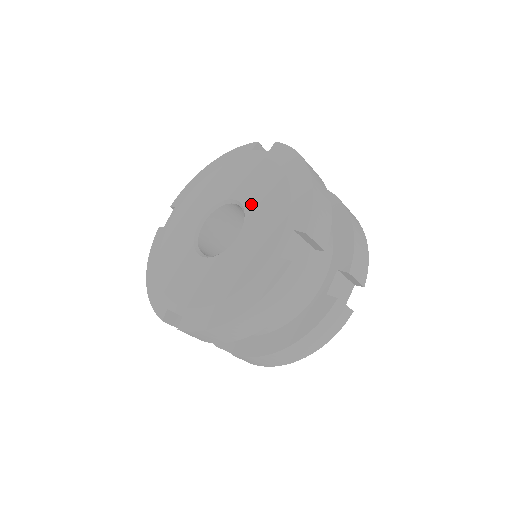
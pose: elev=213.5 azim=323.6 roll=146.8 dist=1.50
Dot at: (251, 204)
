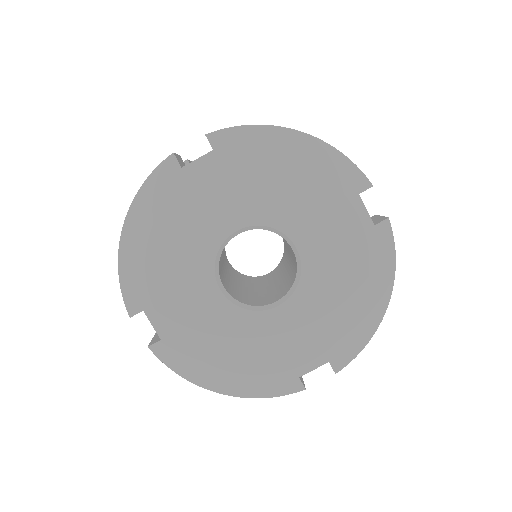
Dot at: (311, 282)
